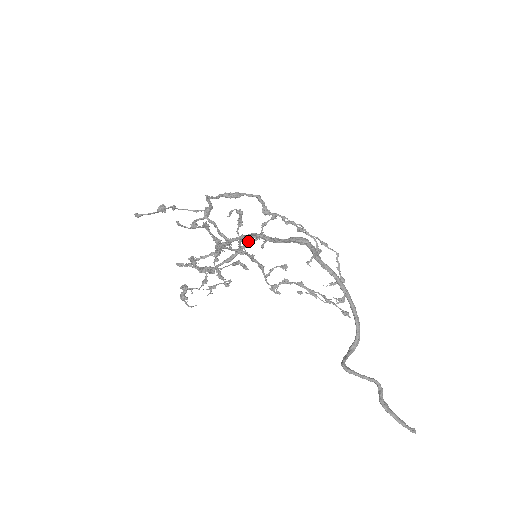
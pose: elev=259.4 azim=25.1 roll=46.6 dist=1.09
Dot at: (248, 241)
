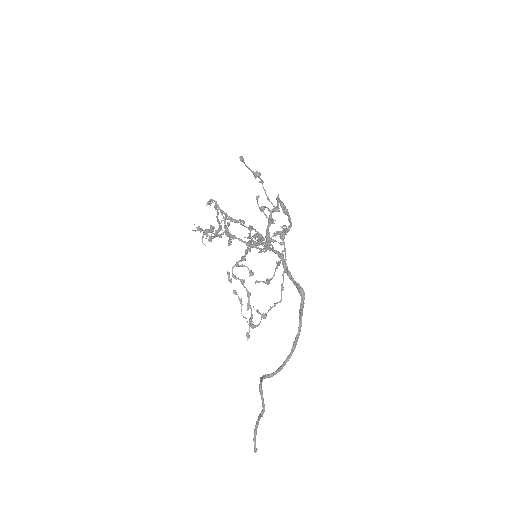
Dot at: occluded
